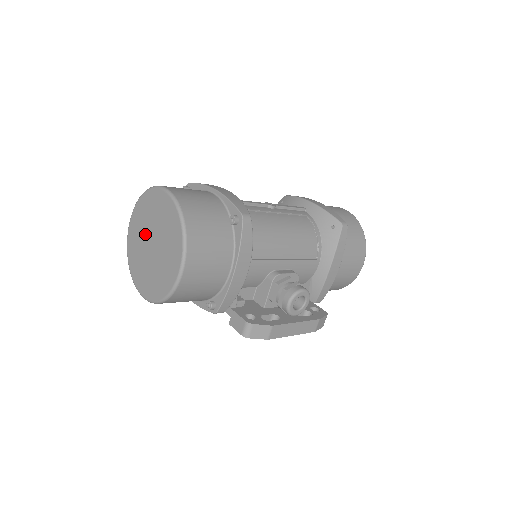
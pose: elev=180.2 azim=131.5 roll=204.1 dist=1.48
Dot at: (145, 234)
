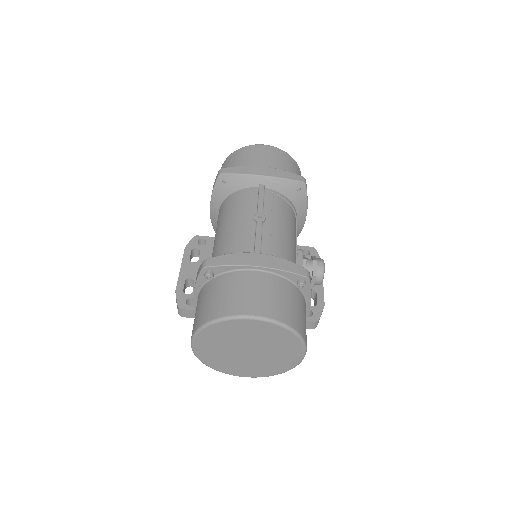
Dot at: (231, 347)
